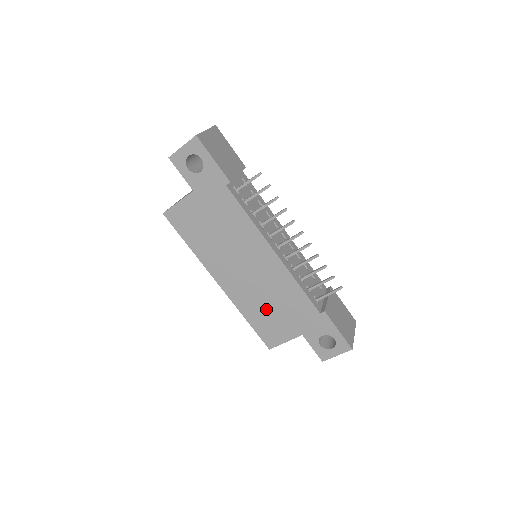
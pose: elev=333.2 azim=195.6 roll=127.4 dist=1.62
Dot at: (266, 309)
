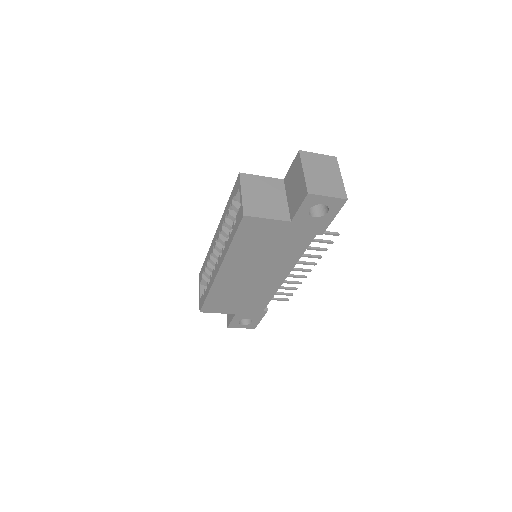
Dot at: (232, 296)
